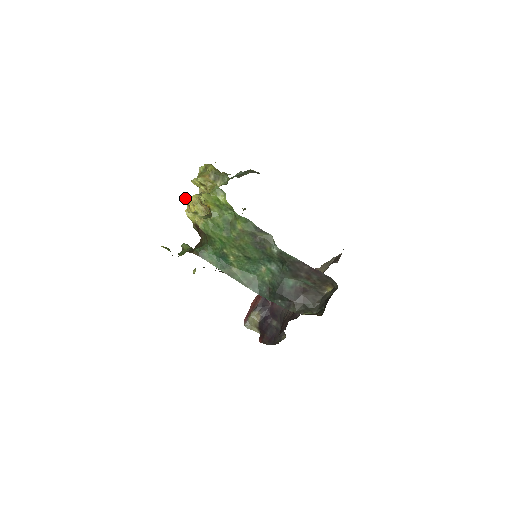
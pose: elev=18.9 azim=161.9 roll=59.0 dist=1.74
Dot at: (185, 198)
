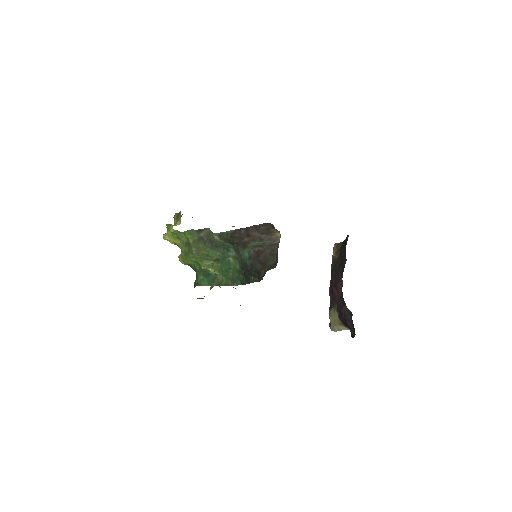
Dot at: occluded
